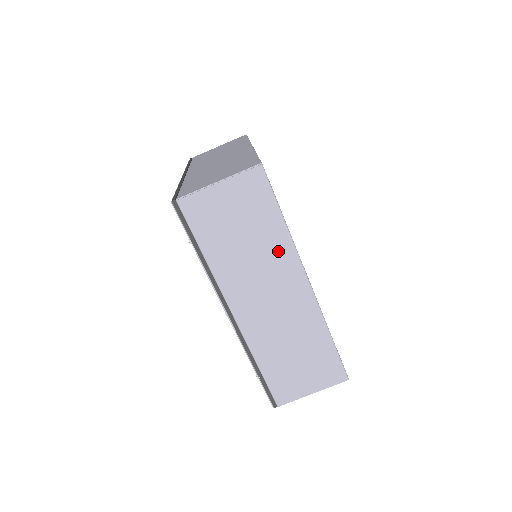
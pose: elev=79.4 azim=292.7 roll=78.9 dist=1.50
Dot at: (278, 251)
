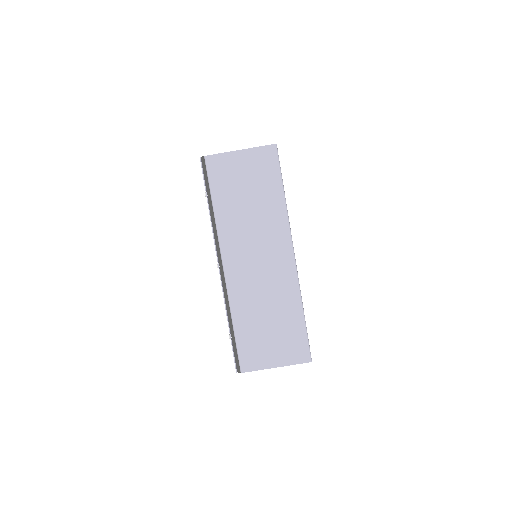
Dot at: (274, 218)
